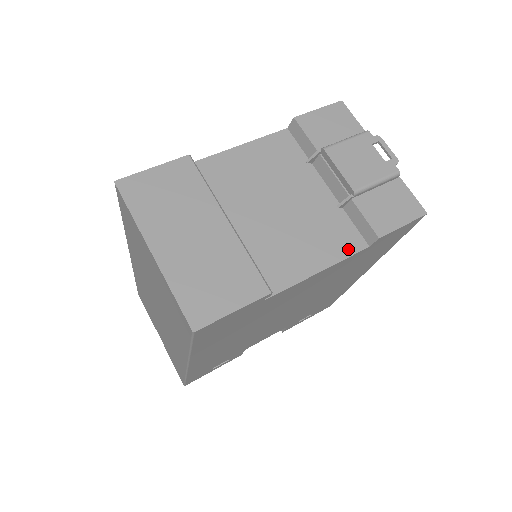
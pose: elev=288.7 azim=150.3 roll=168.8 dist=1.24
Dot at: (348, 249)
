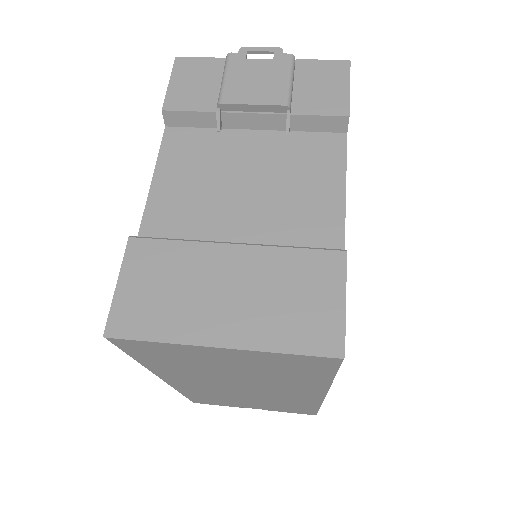
Dot at: (337, 153)
